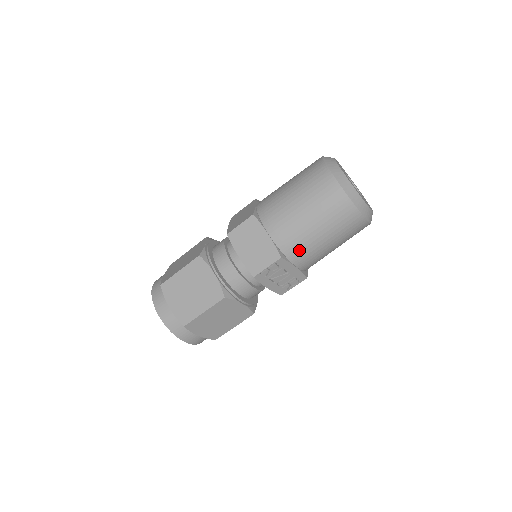
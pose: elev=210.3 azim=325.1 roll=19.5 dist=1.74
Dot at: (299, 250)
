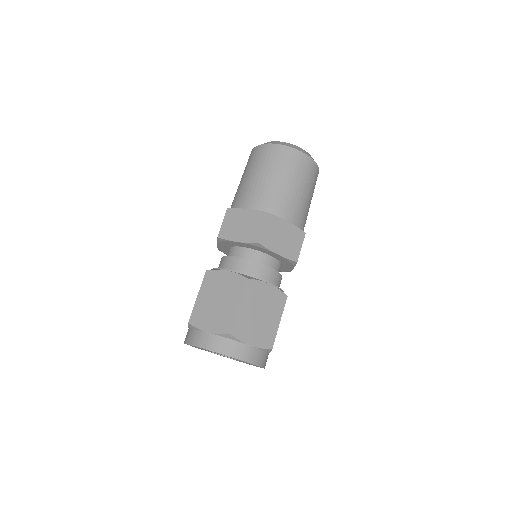
Dot at: (304, 221)
